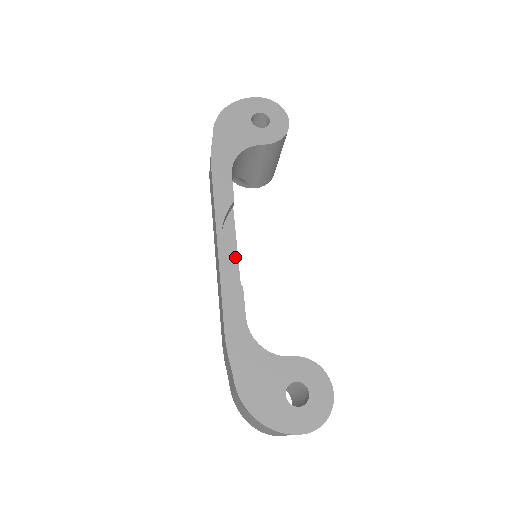
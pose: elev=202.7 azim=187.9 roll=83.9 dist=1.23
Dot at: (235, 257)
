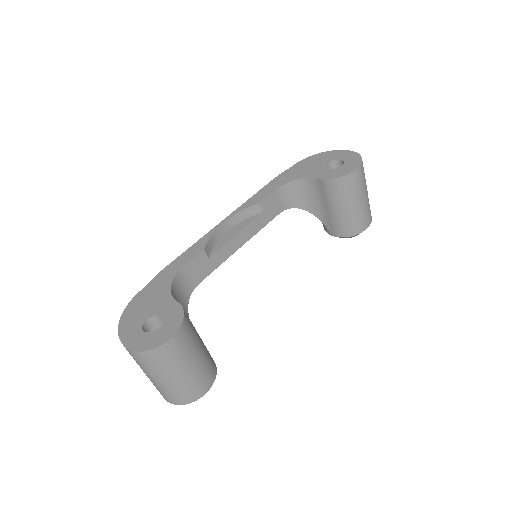
Dot at: (229, 239)
